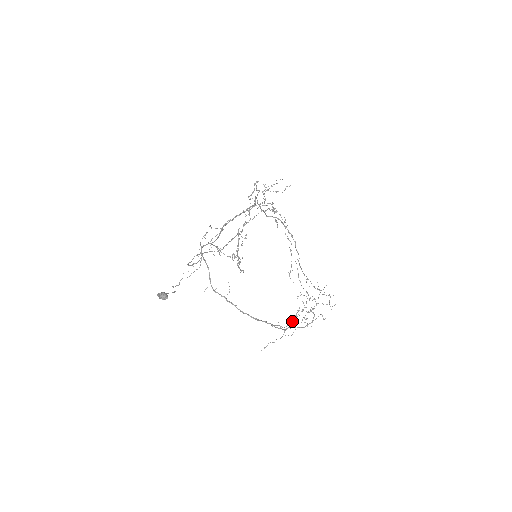
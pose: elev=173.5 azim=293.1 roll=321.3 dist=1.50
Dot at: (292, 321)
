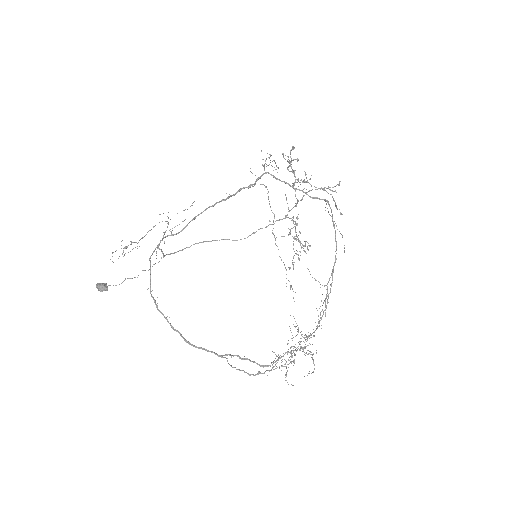
Dot at: (280, 358)
